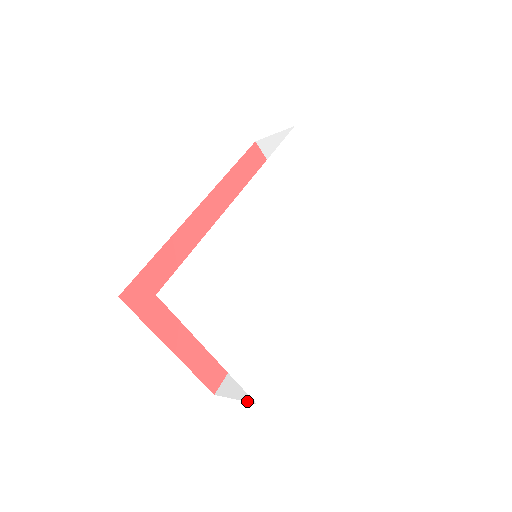
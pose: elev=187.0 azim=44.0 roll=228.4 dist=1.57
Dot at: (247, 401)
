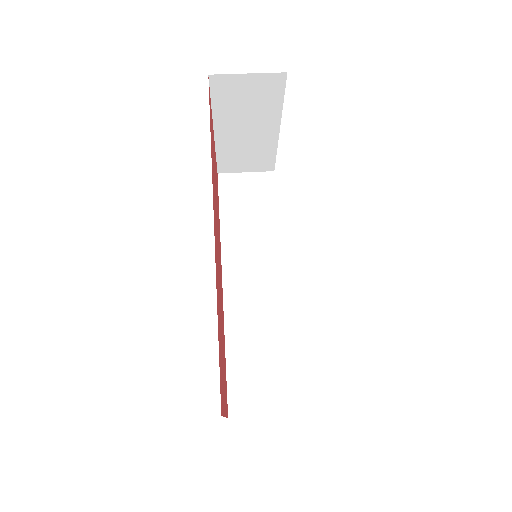
Dot at: (283, 414)
